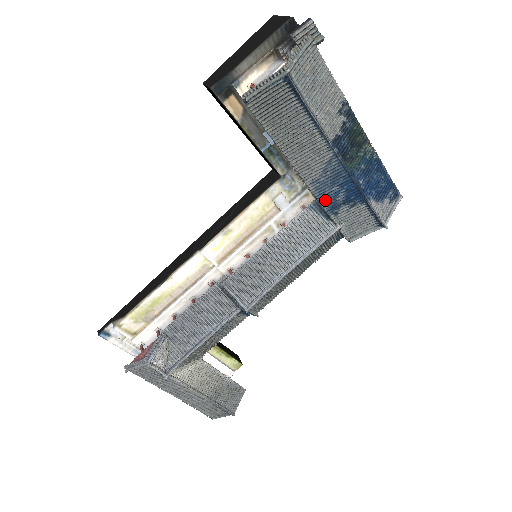
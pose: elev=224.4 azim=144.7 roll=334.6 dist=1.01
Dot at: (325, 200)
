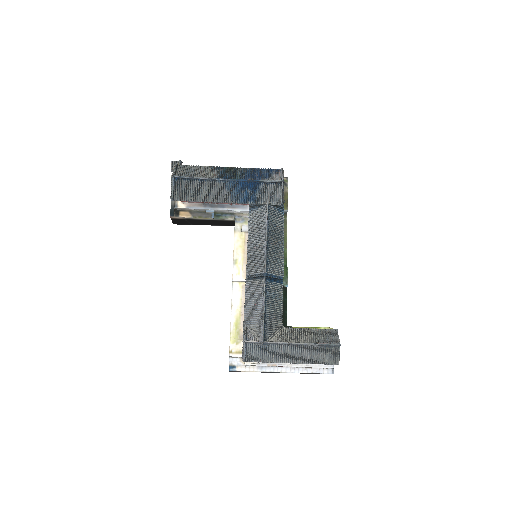
Dot at: (247, 200)
